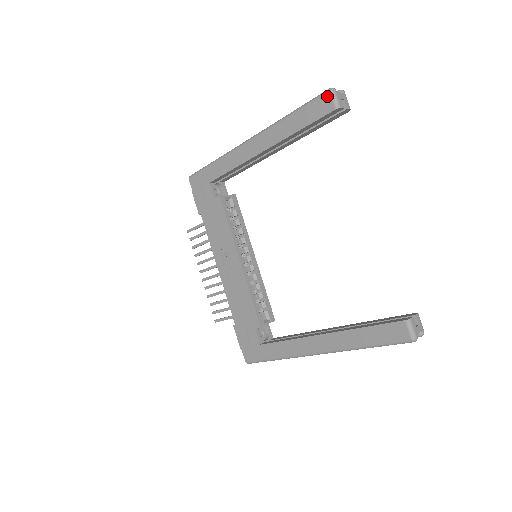
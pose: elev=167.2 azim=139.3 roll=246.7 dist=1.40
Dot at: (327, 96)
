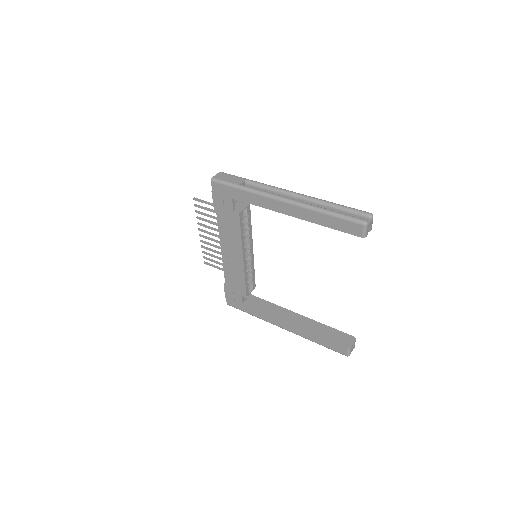
Dot at: (360, 226)
